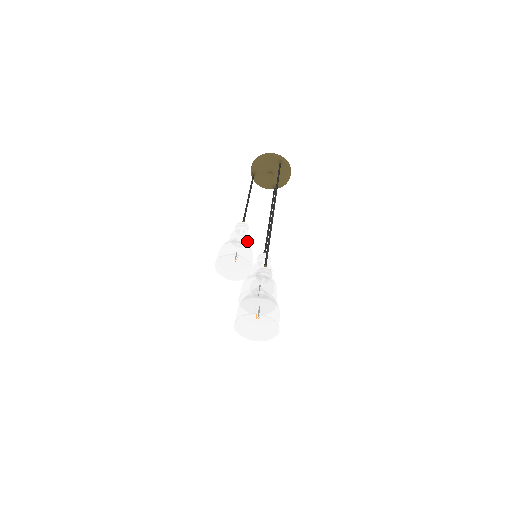
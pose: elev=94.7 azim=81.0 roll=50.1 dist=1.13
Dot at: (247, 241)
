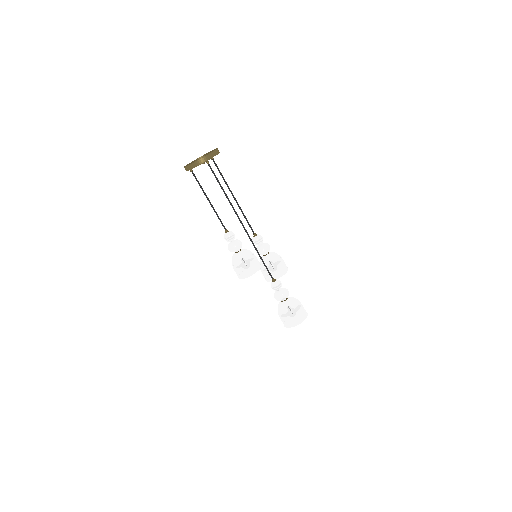
Dot at: (241, 247)
